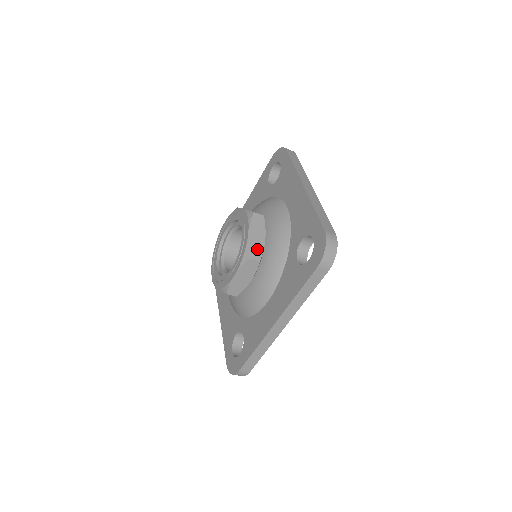
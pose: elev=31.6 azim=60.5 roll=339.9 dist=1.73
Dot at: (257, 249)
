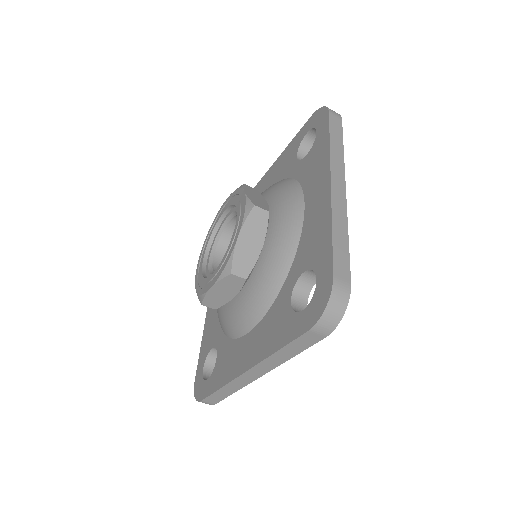
Dot at: (246, 261)
